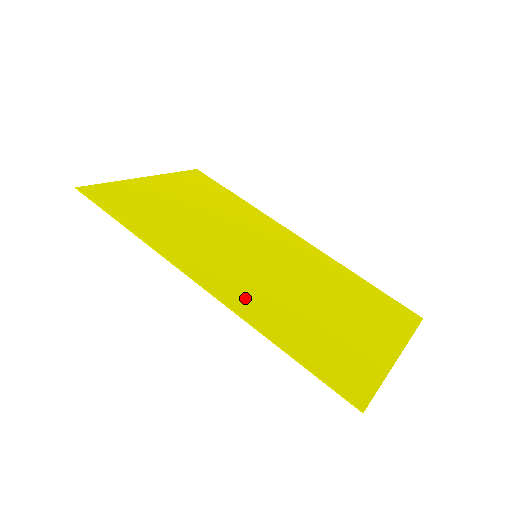
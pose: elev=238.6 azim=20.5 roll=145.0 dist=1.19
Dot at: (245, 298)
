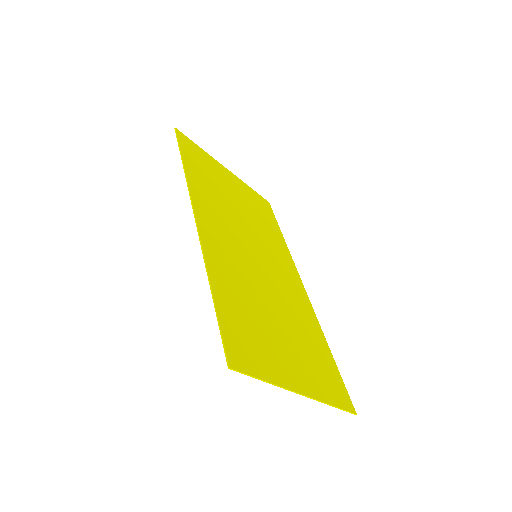
Dot at: (219, 252)
